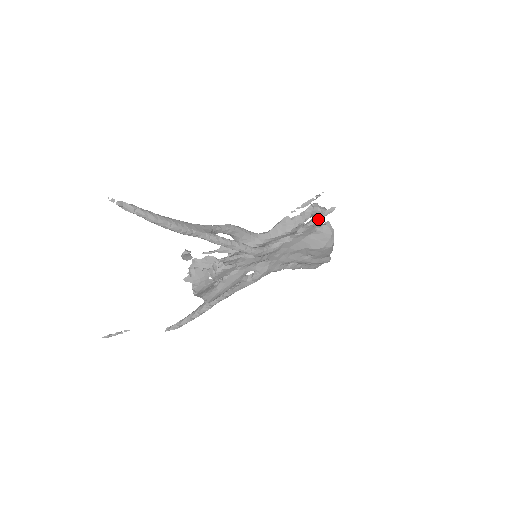
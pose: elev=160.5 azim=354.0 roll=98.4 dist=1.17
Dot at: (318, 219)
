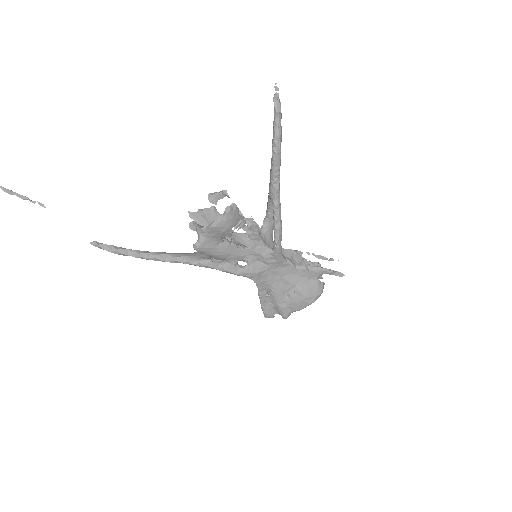
Dot at: (330, 271)
